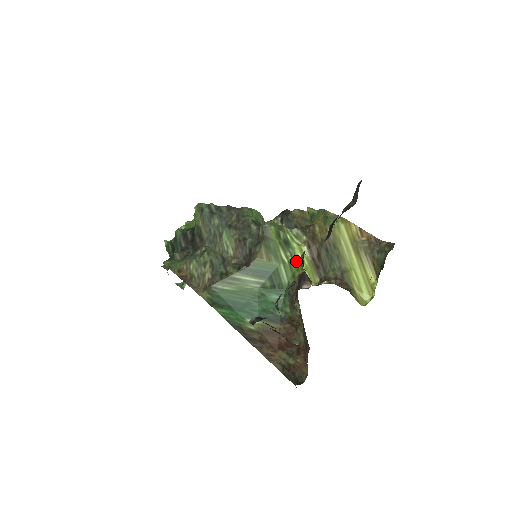
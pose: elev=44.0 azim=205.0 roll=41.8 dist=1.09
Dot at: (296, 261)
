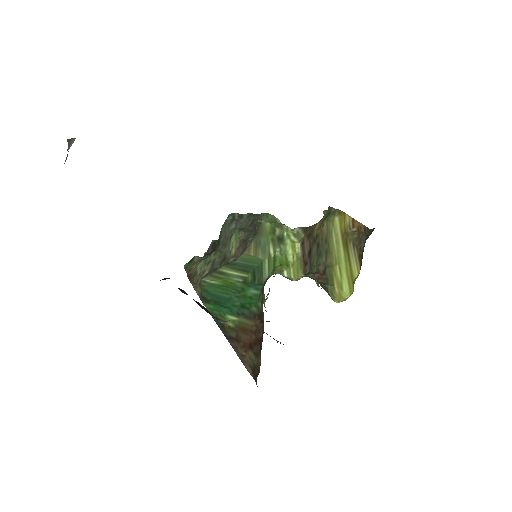
Dot at: (284, 257)
